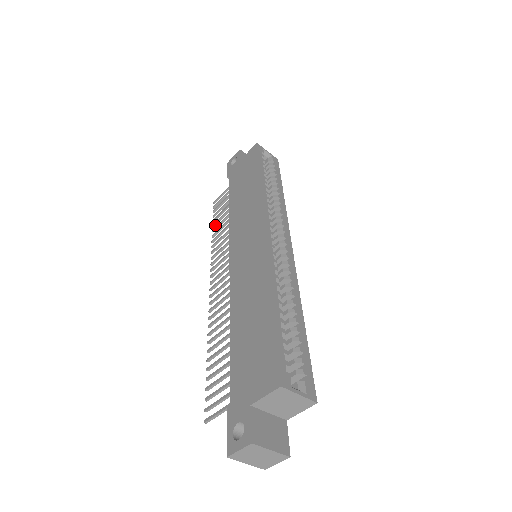
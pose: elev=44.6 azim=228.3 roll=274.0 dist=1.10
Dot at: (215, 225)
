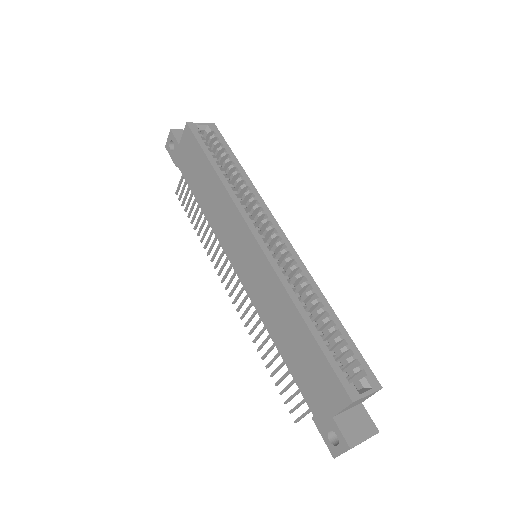
Dot at: (193, 221)
